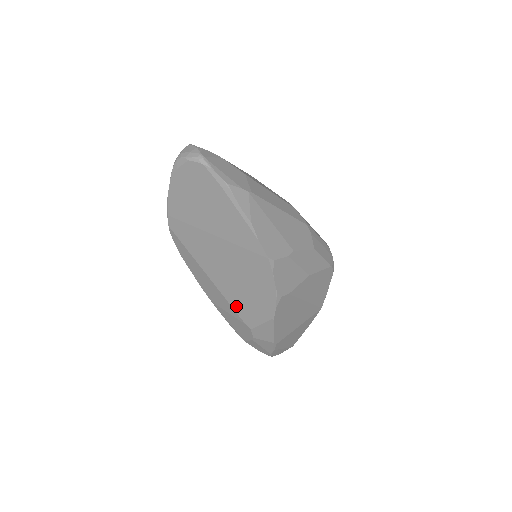
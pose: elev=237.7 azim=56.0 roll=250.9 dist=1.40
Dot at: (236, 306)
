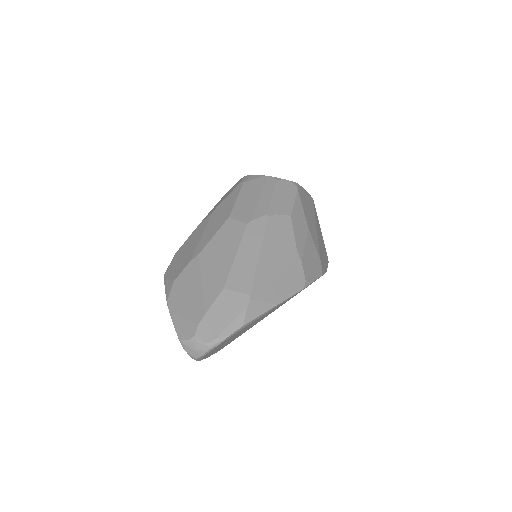
Dot at: occluded
